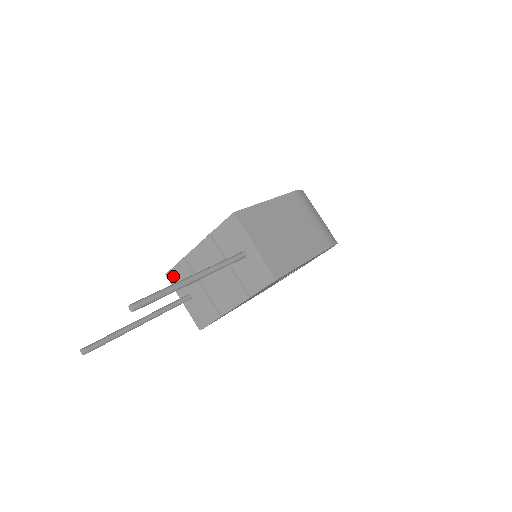
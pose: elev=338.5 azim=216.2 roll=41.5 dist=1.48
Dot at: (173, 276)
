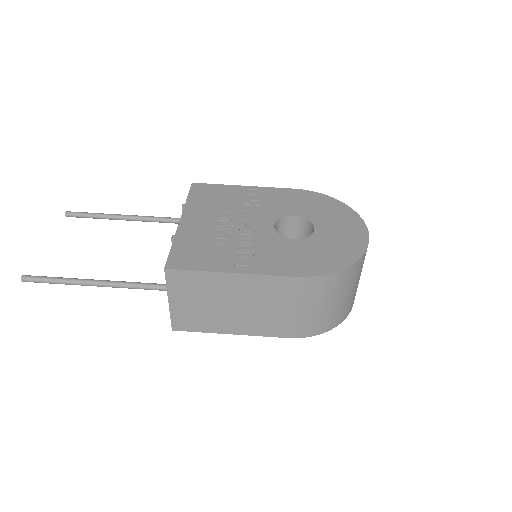
Dot at: occluded
